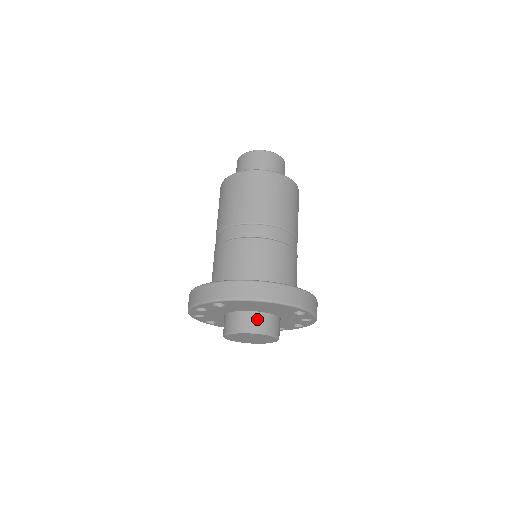
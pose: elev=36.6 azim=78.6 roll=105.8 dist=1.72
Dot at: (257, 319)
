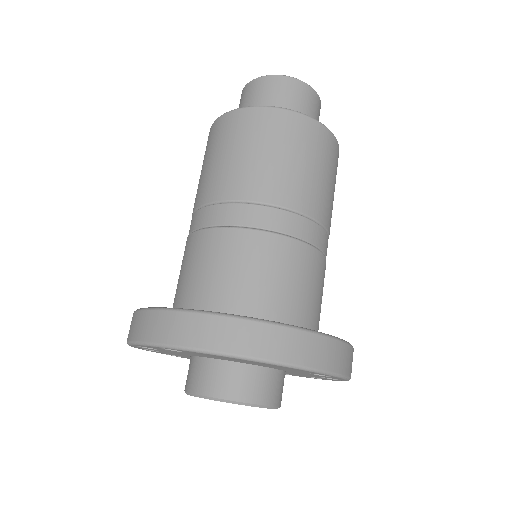
Dot at: (243, 377)
